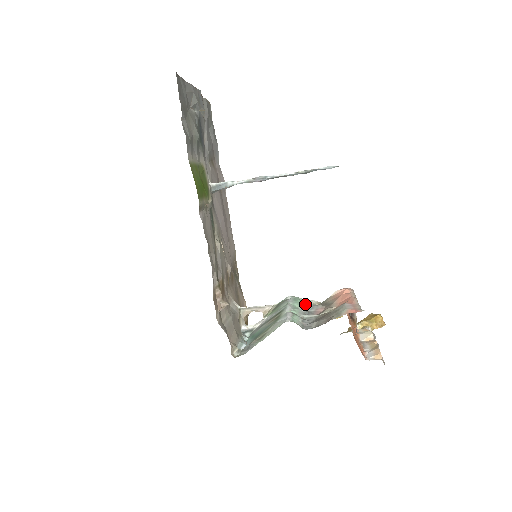
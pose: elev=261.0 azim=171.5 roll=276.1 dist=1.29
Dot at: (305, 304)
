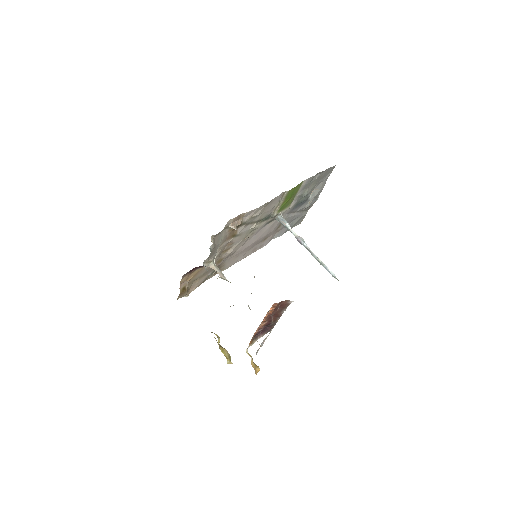
Dot at: occluded
